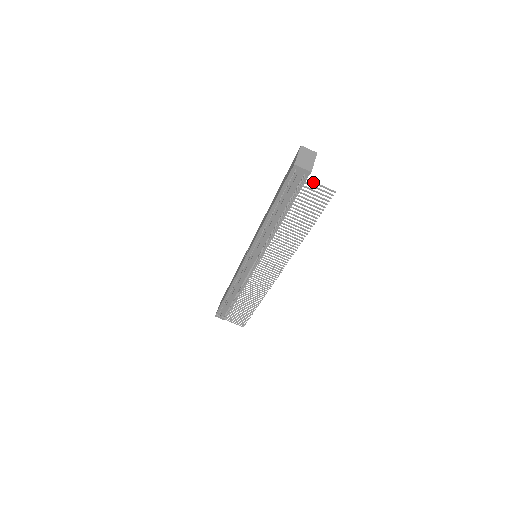
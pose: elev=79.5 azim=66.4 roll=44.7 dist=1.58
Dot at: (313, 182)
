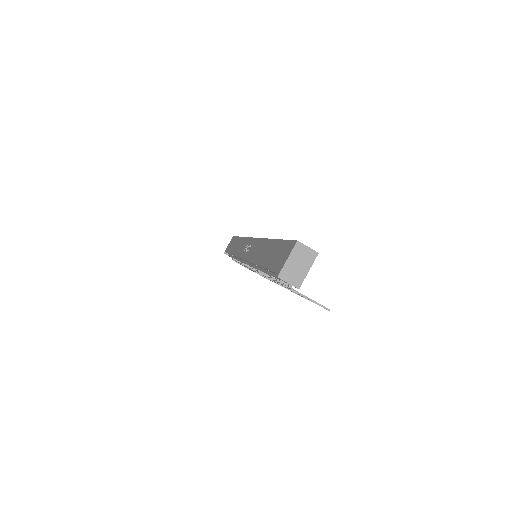
Dot at: (301, 295)
